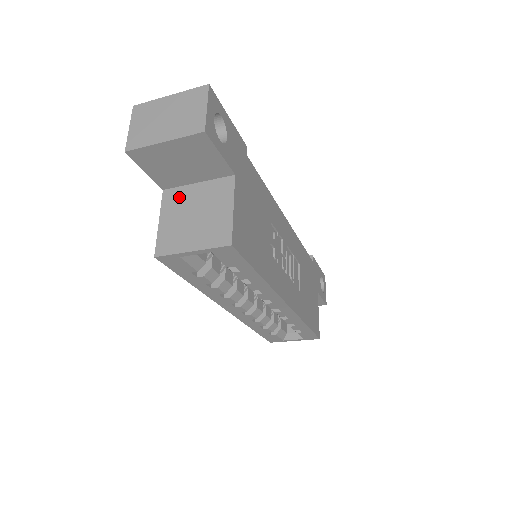
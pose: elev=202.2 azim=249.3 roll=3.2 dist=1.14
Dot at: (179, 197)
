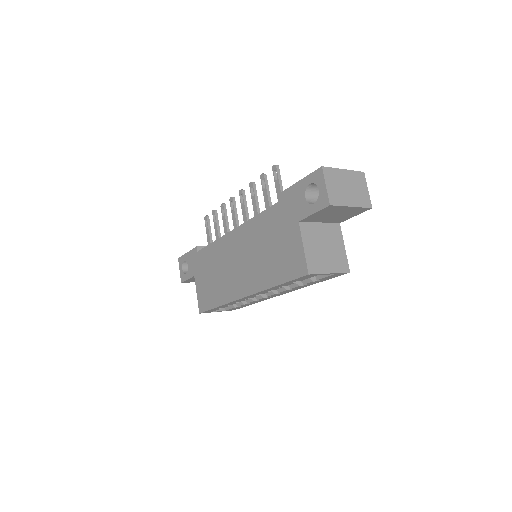
Dot at: (312, 231)
